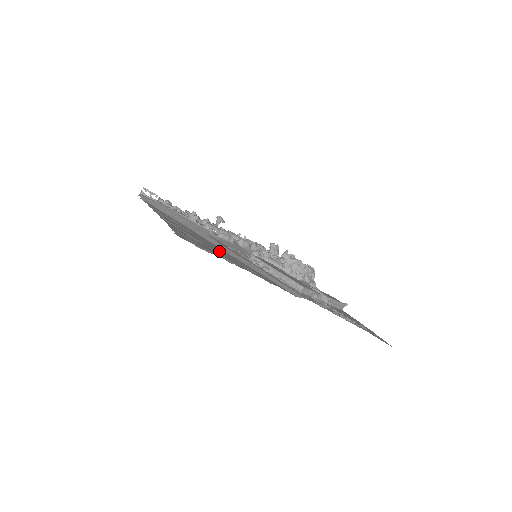
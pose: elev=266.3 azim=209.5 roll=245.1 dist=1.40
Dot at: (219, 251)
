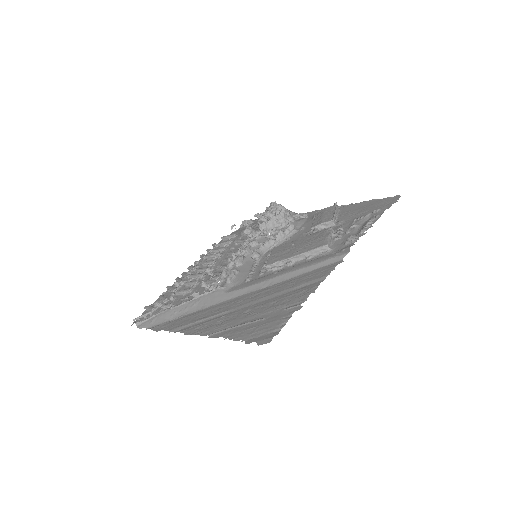
Dot at: (266, 302)
